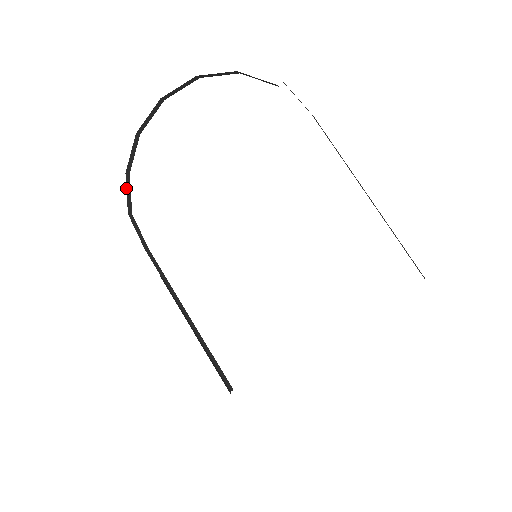
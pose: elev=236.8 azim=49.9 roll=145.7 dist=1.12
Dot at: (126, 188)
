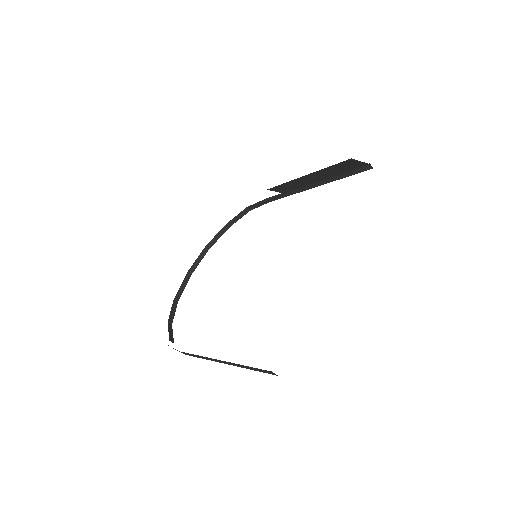
Dot at: (168, 329)
